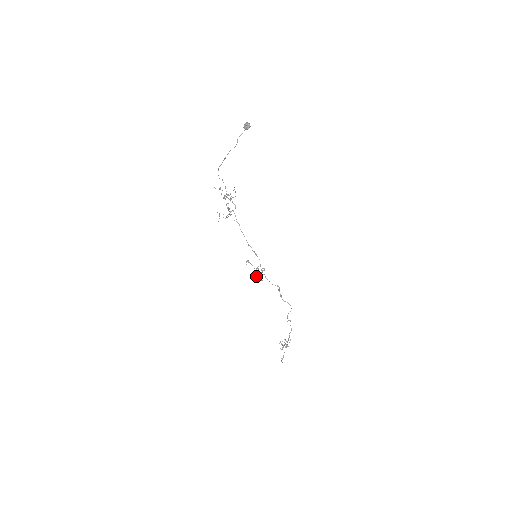
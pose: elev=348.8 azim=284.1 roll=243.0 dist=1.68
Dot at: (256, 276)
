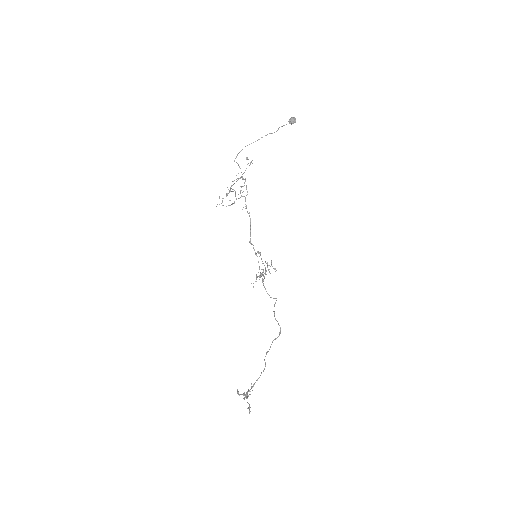
Dot at: occluded
